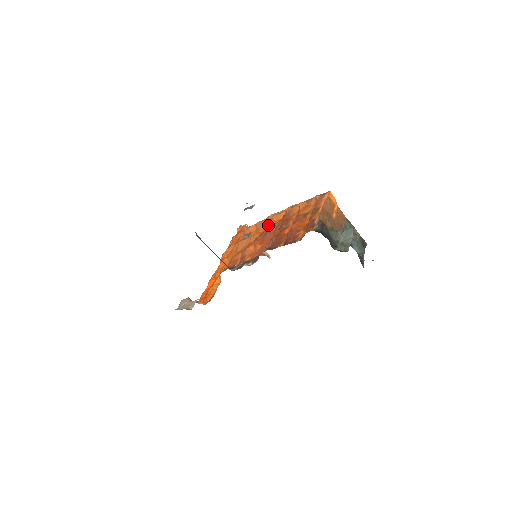
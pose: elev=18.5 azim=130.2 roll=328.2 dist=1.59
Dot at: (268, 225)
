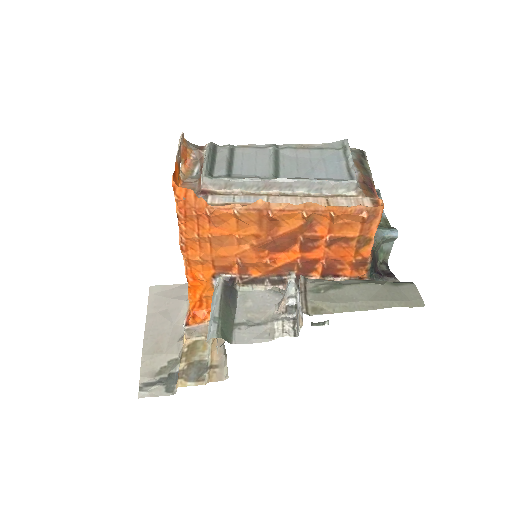
Dot at: (267, 225)
